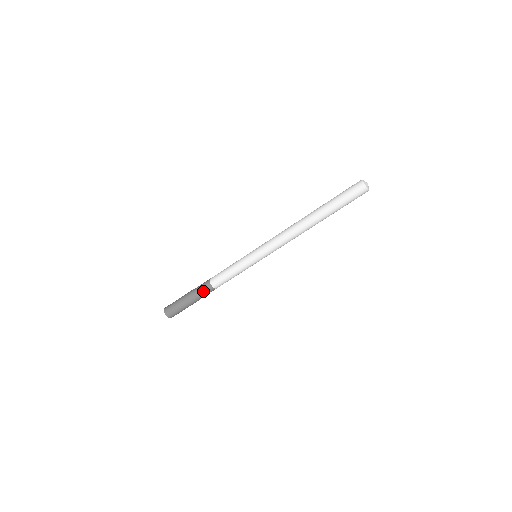
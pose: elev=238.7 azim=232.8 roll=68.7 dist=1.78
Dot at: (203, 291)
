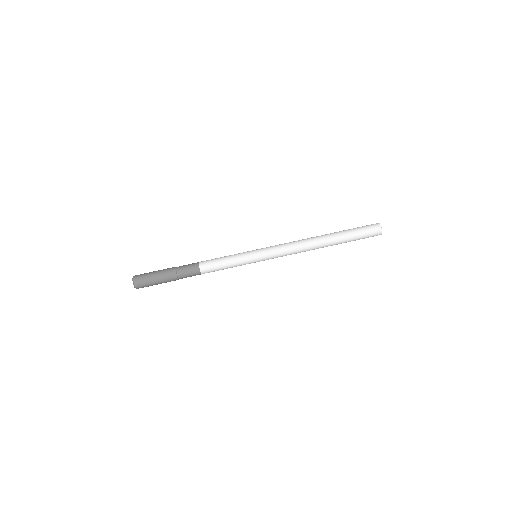
Dot at: (188, 273)
